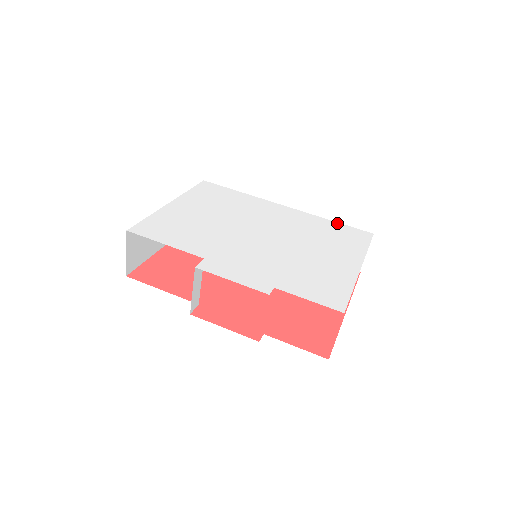
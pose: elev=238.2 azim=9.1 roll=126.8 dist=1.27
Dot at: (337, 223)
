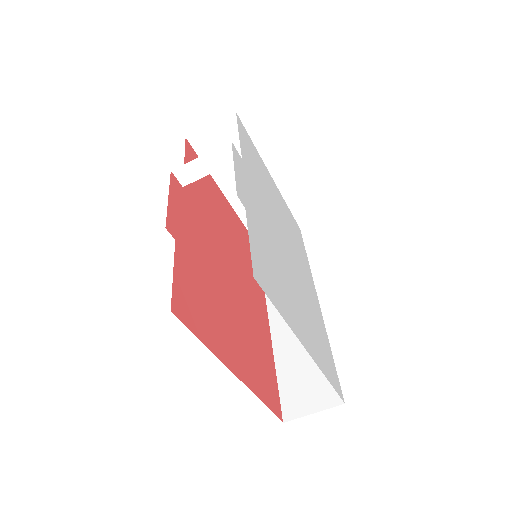
Dot at: occluded
